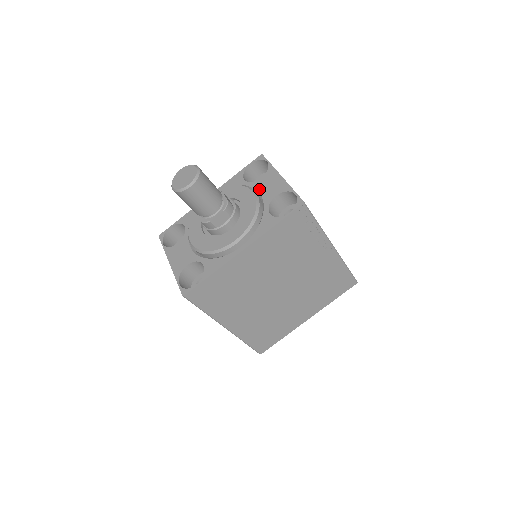
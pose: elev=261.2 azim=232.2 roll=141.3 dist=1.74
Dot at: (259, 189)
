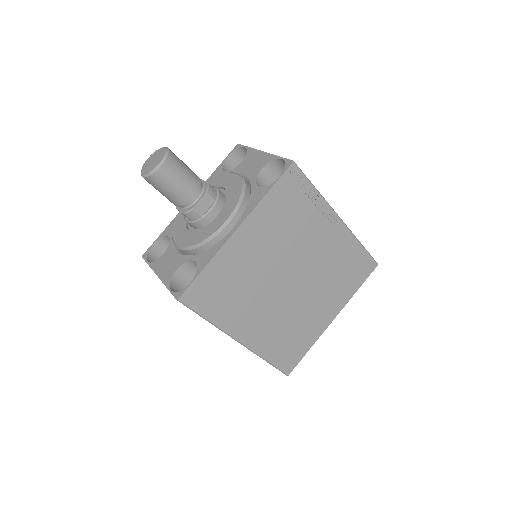
Dot at: (242, 171)
